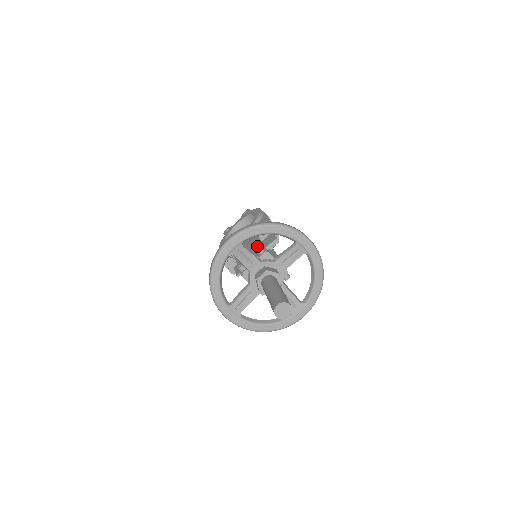
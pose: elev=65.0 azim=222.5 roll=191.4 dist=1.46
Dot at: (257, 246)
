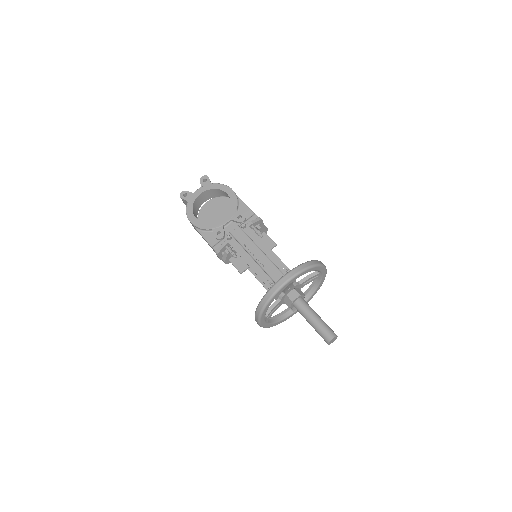
Dot at: (275, 261)
